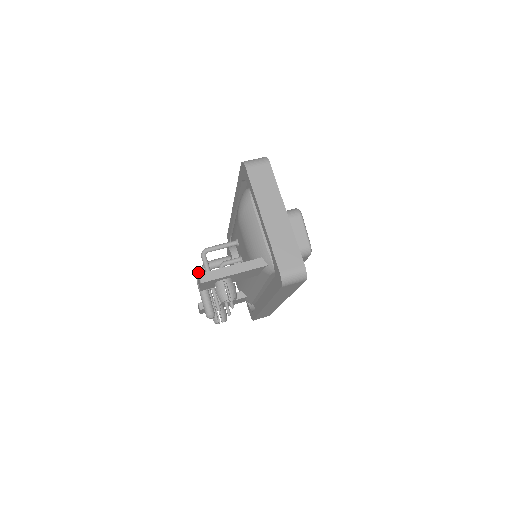
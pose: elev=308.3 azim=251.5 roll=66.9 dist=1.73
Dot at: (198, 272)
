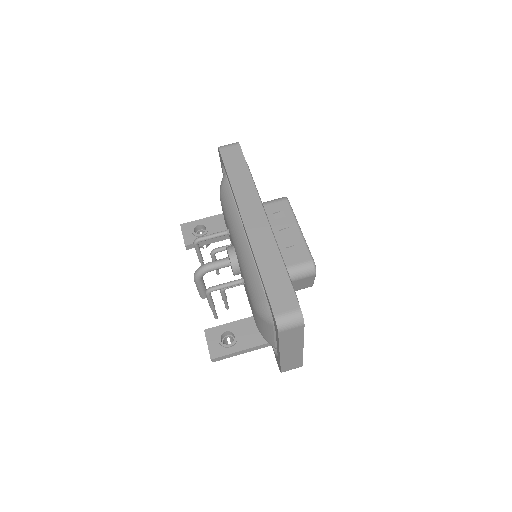
Dot at: (196, 275)
